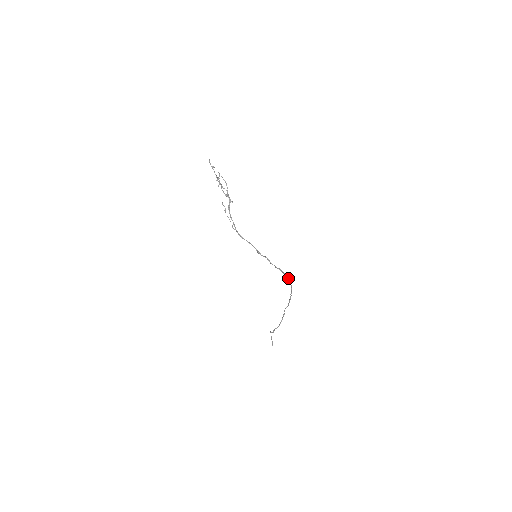
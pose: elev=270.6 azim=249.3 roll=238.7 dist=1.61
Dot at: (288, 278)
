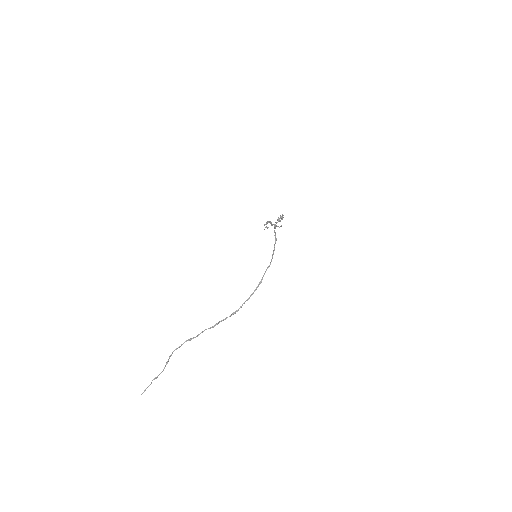
Dot at: occluded
